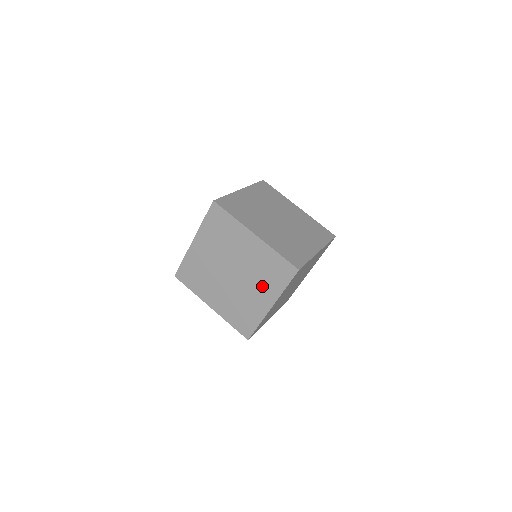
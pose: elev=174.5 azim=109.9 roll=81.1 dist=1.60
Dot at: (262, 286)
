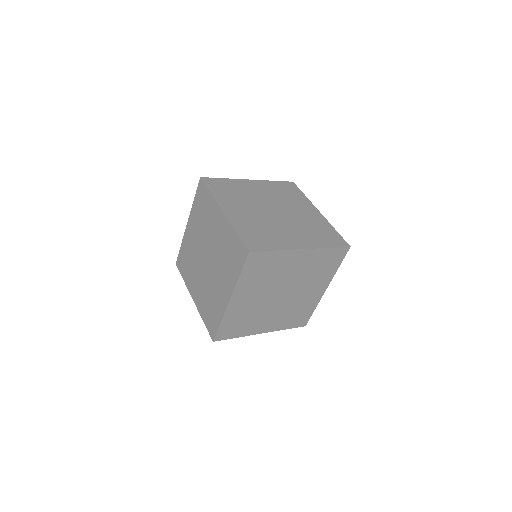
Dot at: (224, 273)
